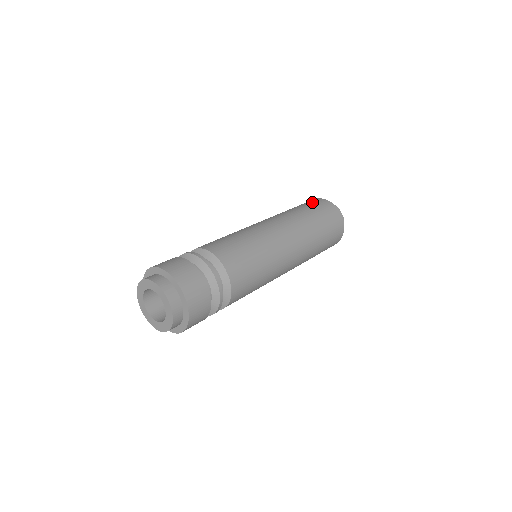
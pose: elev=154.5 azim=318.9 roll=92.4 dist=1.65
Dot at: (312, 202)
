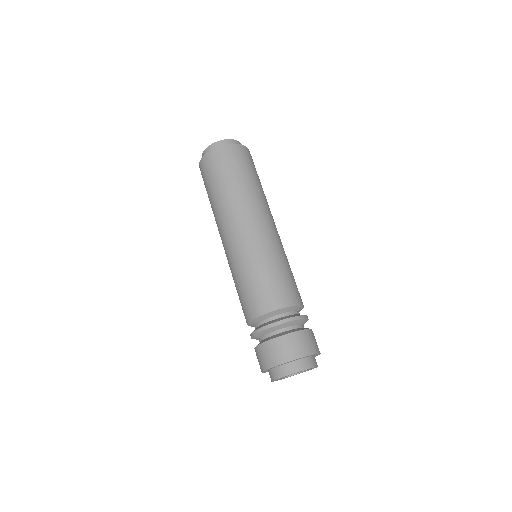
Dot at: (231, 159)
